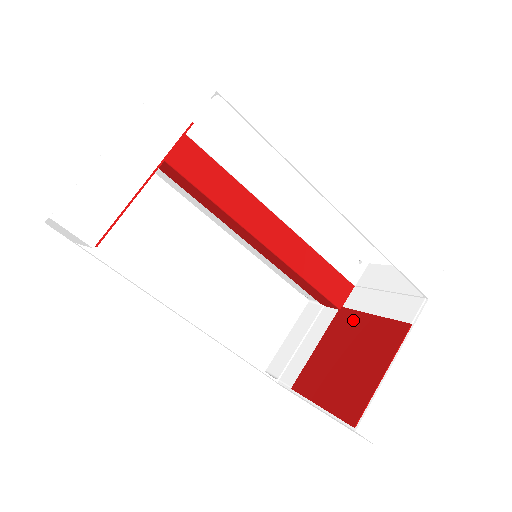
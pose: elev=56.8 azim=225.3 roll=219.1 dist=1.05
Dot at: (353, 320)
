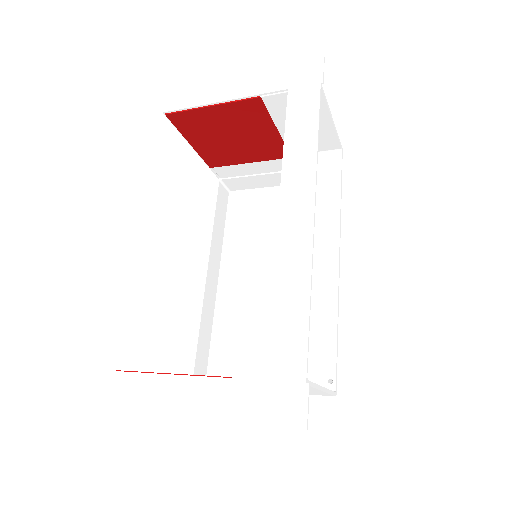
Dot at: occluded
